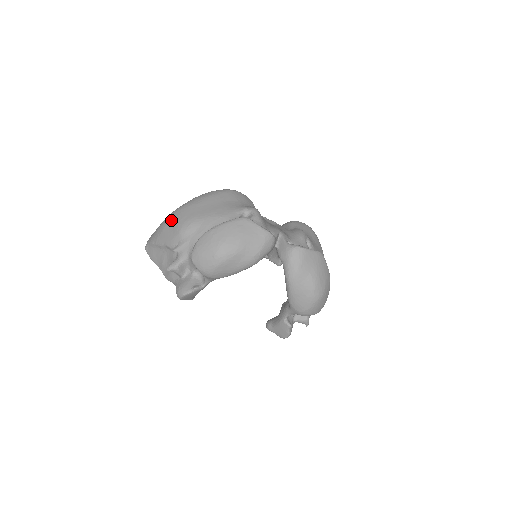
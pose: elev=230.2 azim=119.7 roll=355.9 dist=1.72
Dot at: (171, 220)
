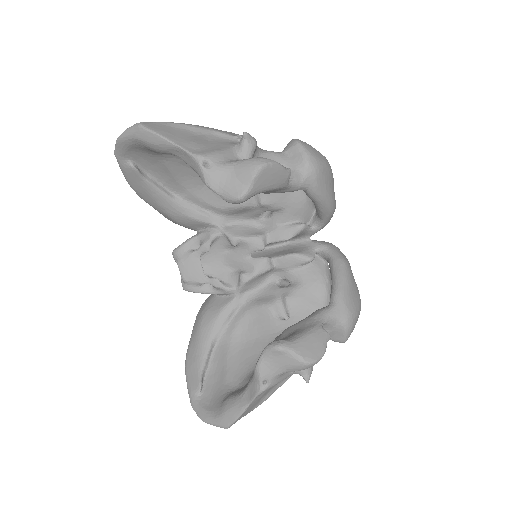
Dot at: occluded
